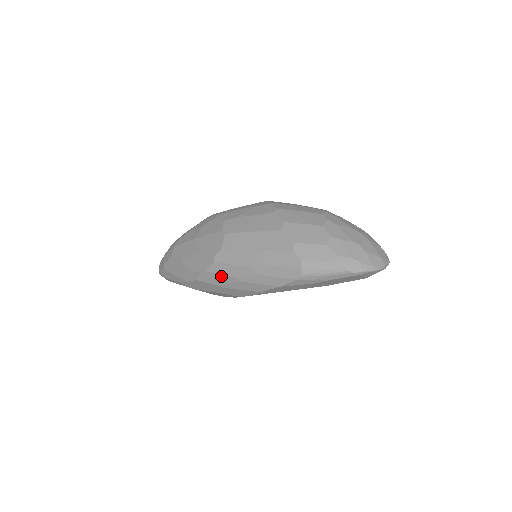
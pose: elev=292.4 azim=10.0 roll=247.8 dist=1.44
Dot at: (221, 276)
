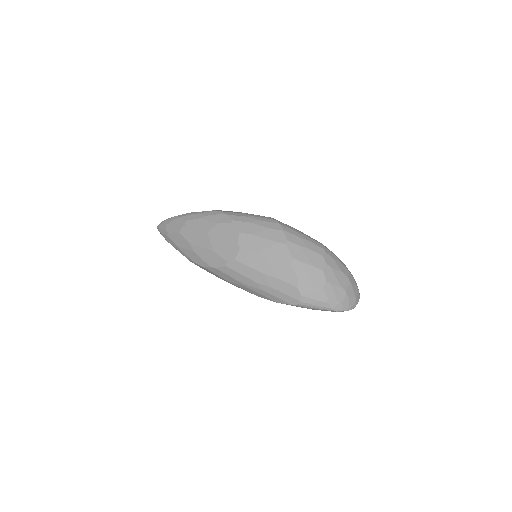
Dot at: (229, 277)
